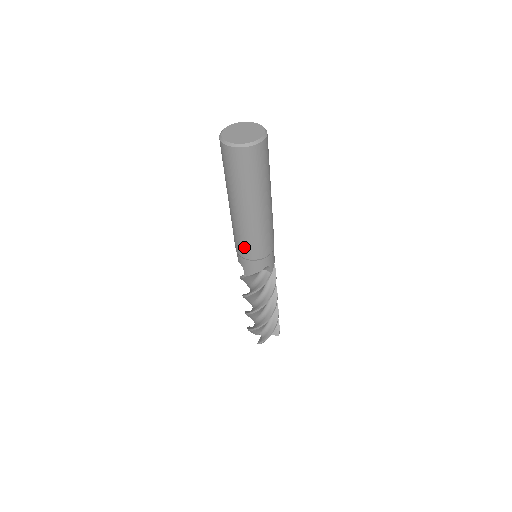
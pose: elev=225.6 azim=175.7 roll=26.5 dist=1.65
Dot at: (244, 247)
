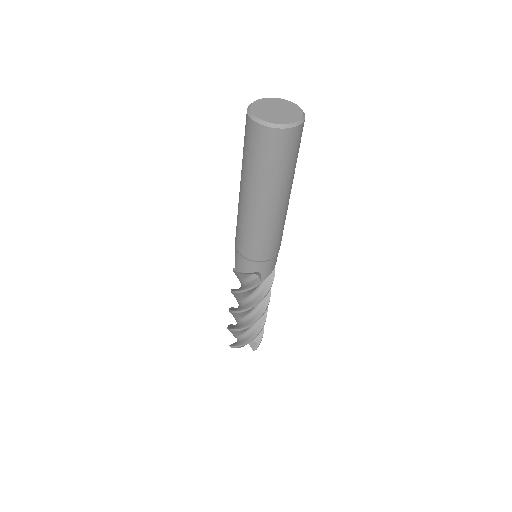
Dot at: (272, 247)
